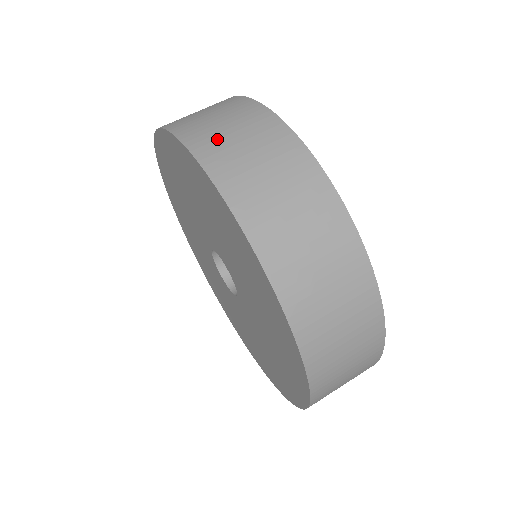
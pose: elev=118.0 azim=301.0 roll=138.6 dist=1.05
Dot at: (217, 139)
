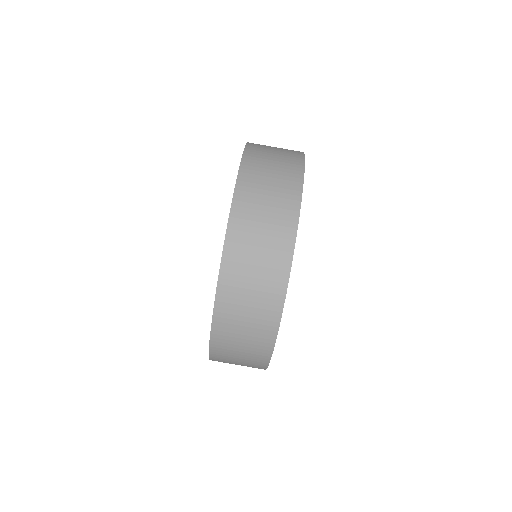
Dot at: (258, 179)
